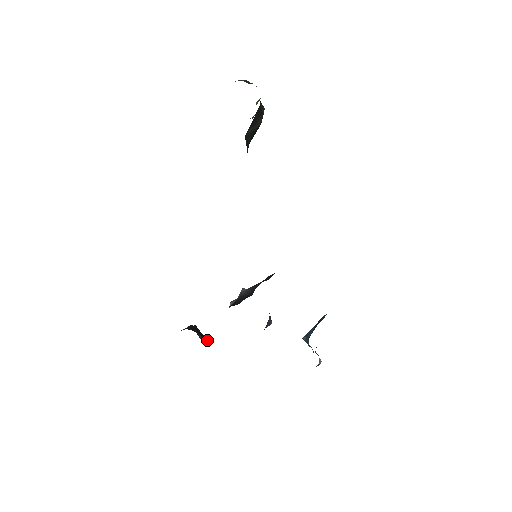
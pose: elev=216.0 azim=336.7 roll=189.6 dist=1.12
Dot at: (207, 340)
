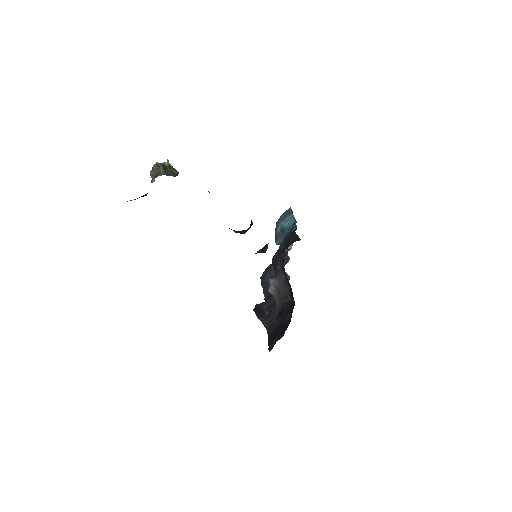
Dot at: (260, 307)
